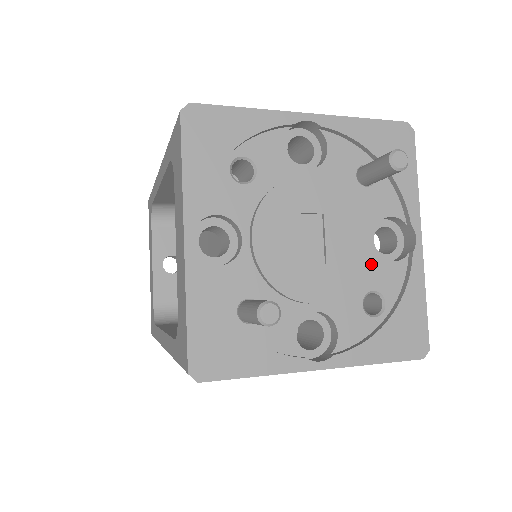
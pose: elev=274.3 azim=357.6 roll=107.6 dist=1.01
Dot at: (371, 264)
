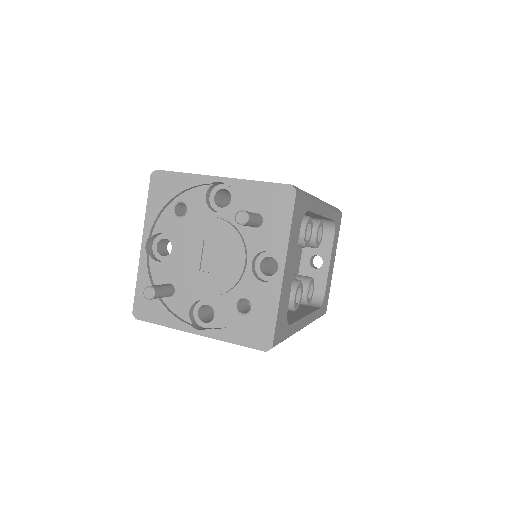
Dot at: (246, 280)
